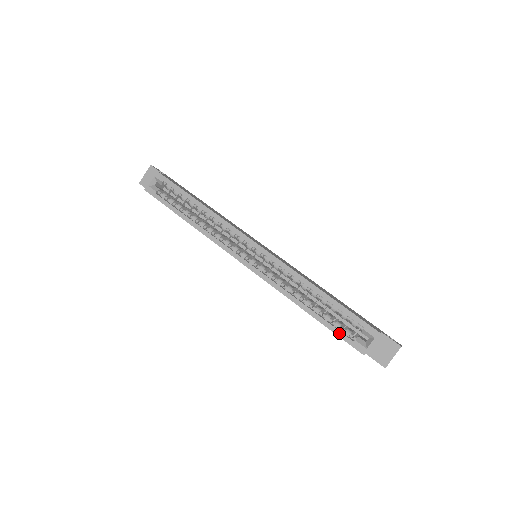
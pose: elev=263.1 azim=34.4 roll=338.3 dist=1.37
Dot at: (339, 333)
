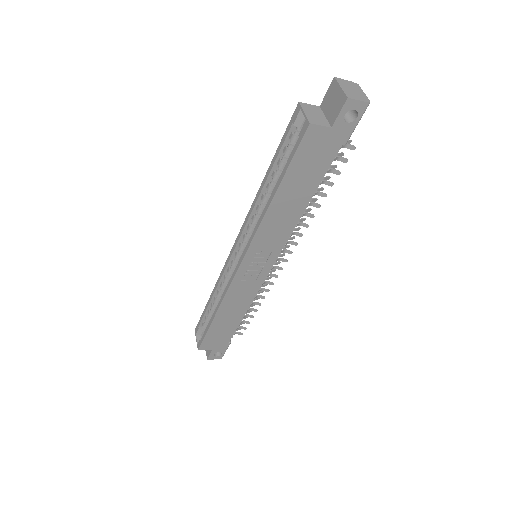
Dot at: (290, 157)
